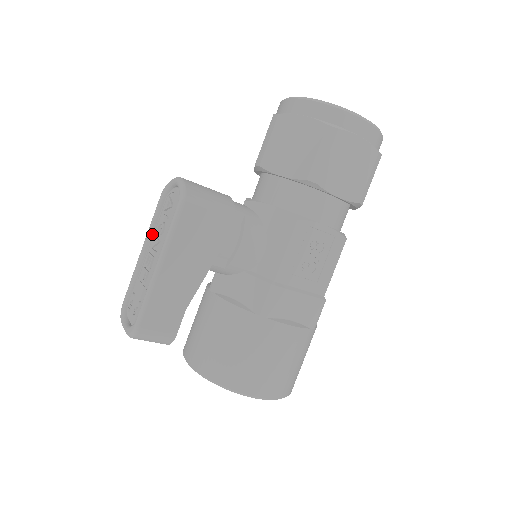
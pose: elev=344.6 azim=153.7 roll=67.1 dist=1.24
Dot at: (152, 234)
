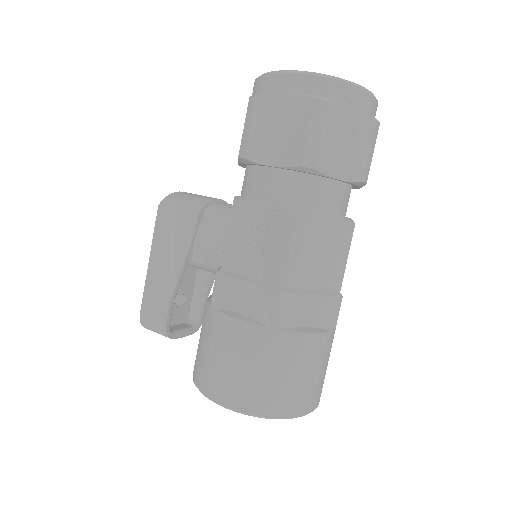
Dot at: occluded
